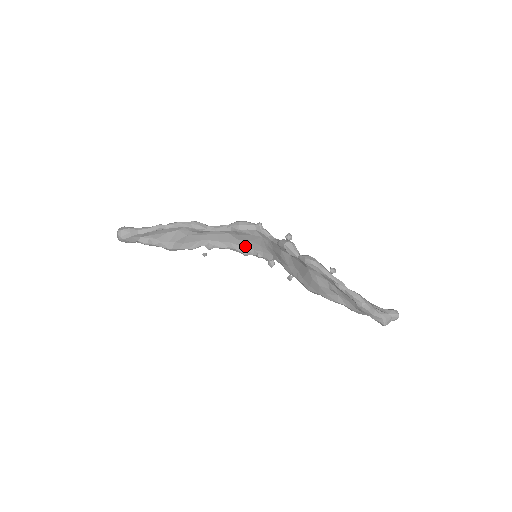
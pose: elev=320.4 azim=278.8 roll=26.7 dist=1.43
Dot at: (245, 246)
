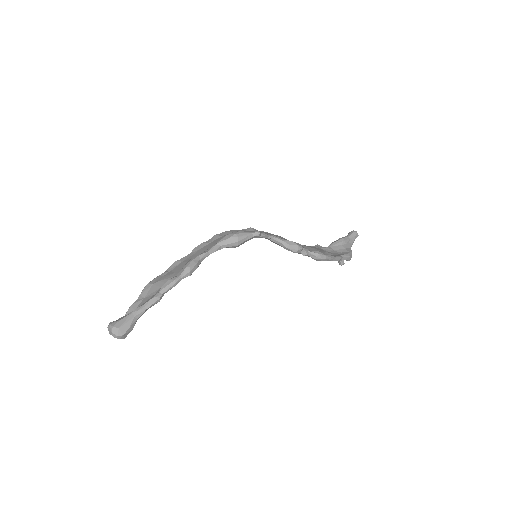
Dot at: occluded
